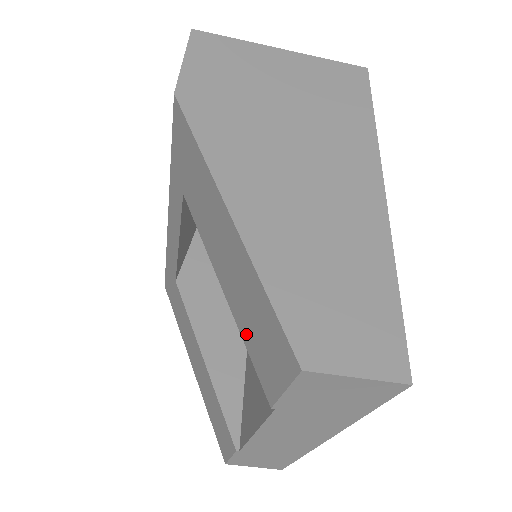
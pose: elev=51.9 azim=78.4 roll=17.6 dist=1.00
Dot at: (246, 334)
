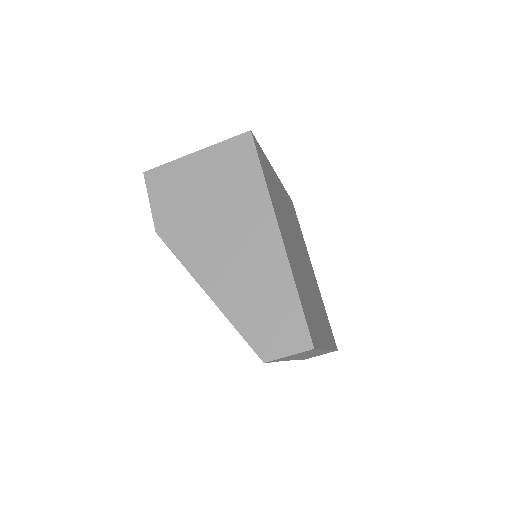
Dot at: occluded
